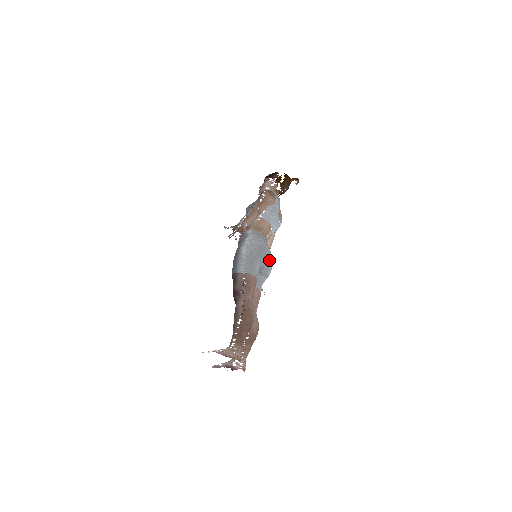
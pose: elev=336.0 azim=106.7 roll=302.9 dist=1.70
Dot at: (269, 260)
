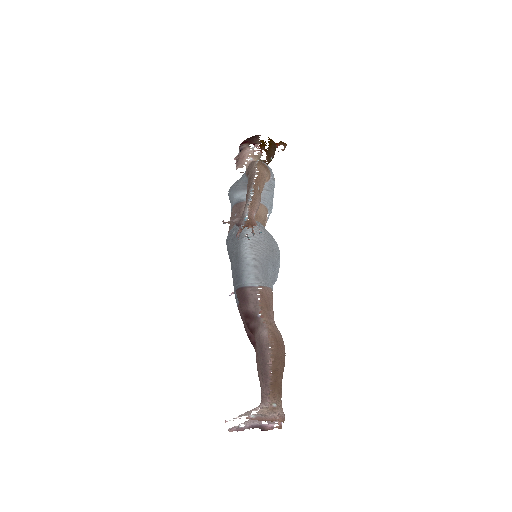
Dot at: (279, 260)
